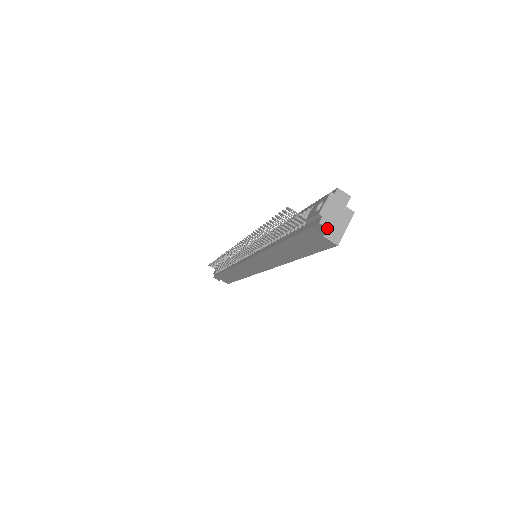
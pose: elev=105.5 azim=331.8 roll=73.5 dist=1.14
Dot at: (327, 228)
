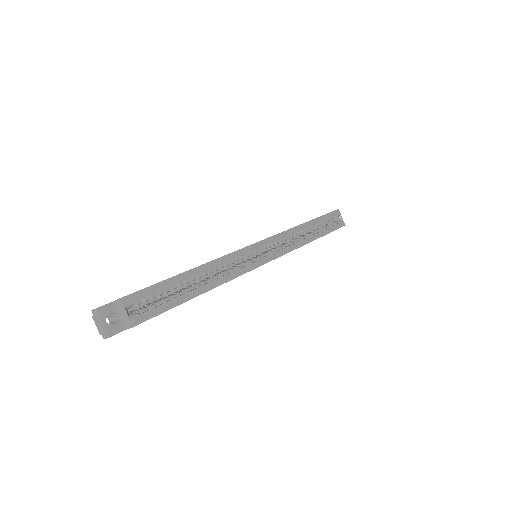
Dot at: occluded
